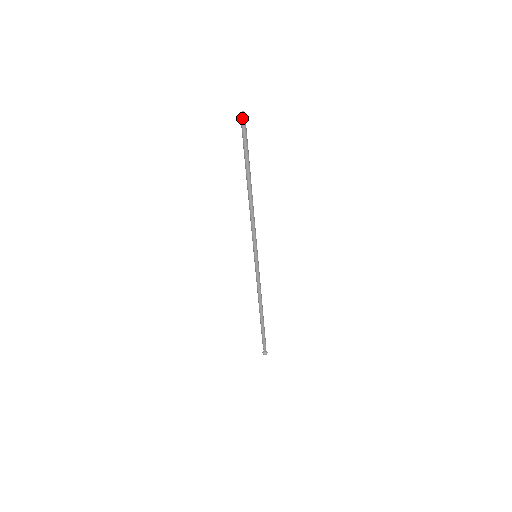
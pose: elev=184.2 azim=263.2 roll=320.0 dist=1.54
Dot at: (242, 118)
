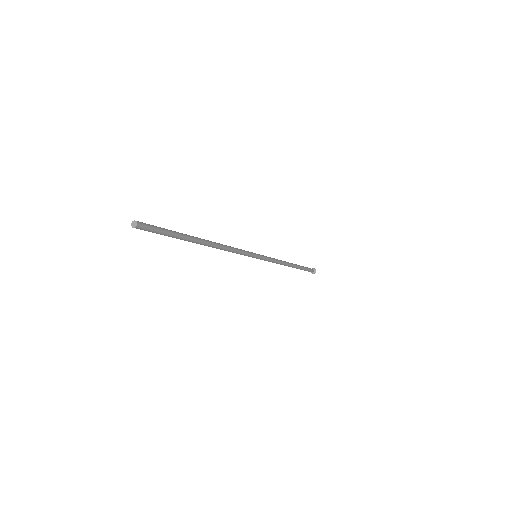
Dot at: occluded
